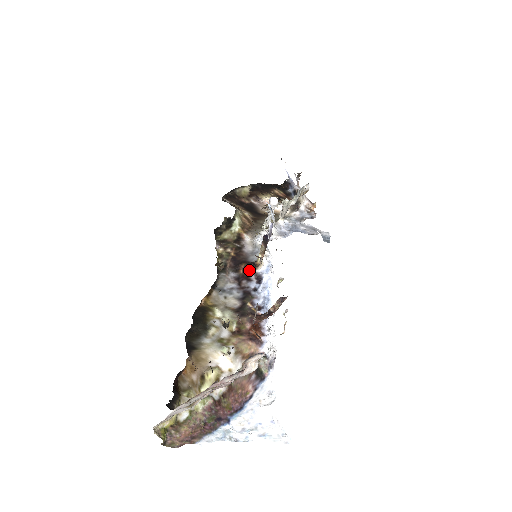
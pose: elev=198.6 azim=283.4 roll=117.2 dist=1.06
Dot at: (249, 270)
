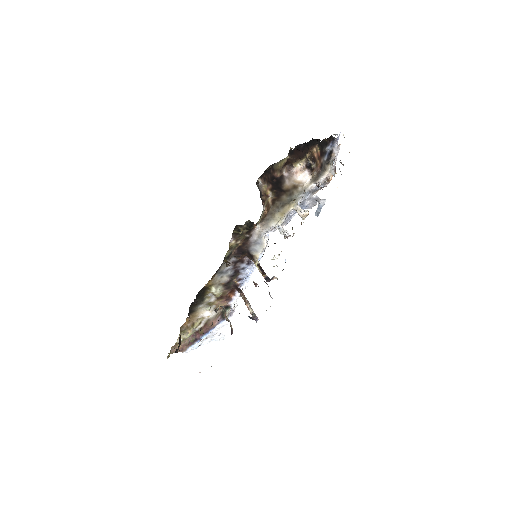
Dot at: (246, 257)
